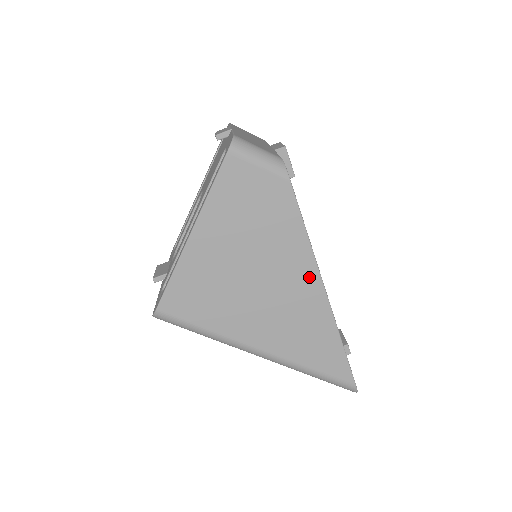
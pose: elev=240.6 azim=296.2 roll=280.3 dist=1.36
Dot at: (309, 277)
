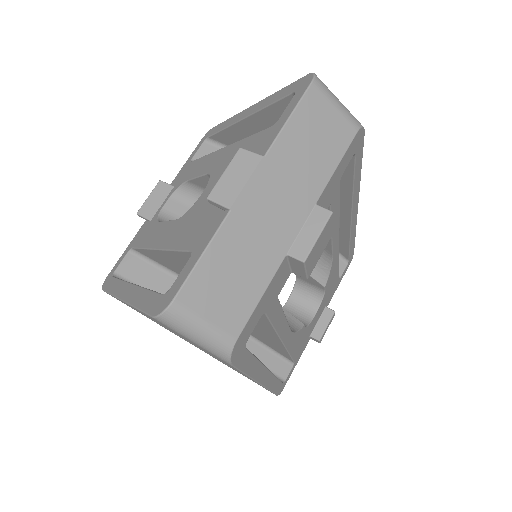
Dot at: occluded
